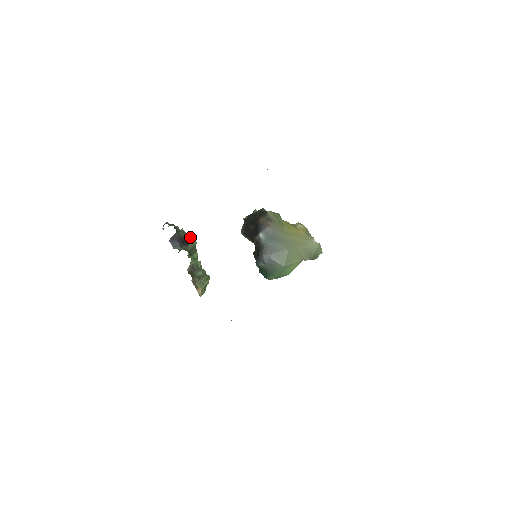
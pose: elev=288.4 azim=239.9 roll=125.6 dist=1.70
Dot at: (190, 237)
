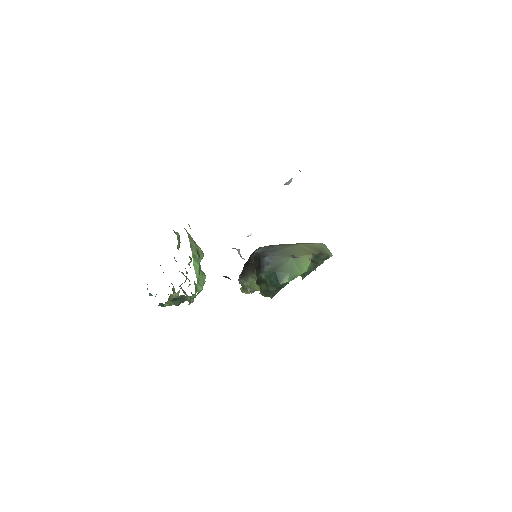
Dot at: occluded
